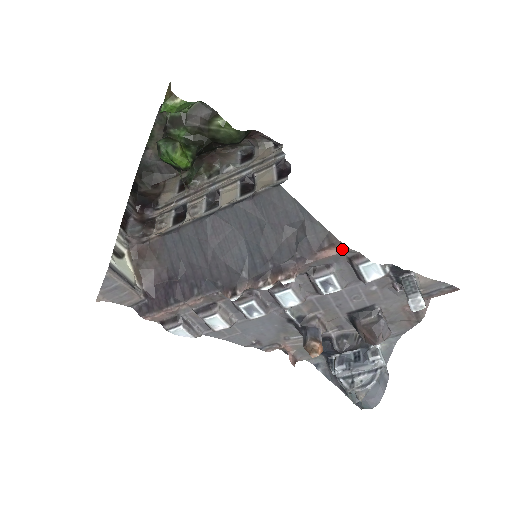
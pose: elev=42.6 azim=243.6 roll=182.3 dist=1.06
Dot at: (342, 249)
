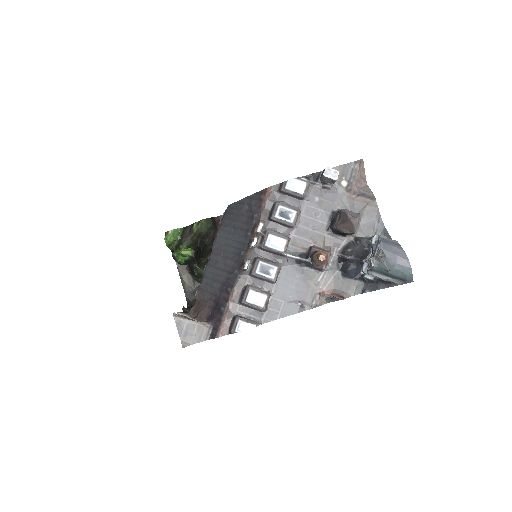
Dot at: (270, 190)
